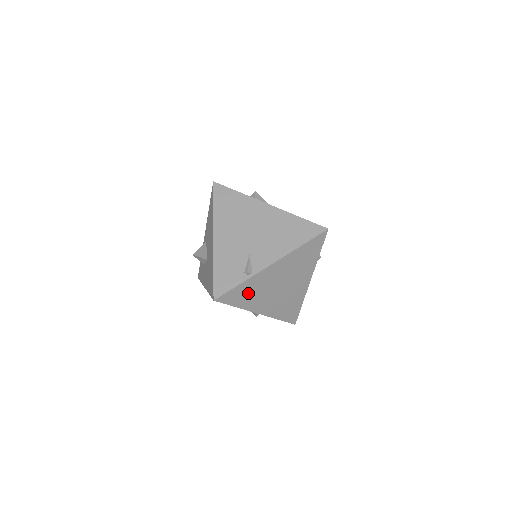
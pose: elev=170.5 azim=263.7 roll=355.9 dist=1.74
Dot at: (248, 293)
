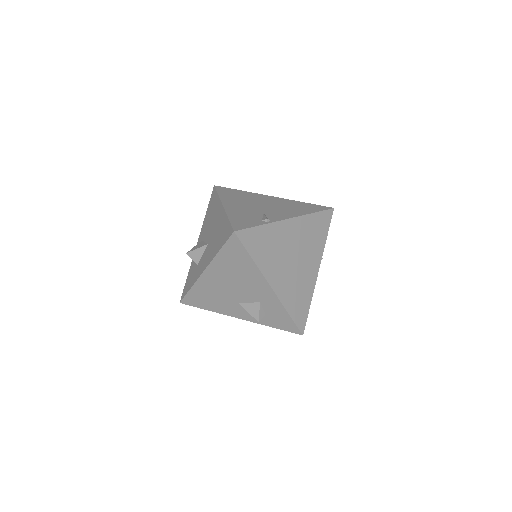
Dot at: (265, 246)
